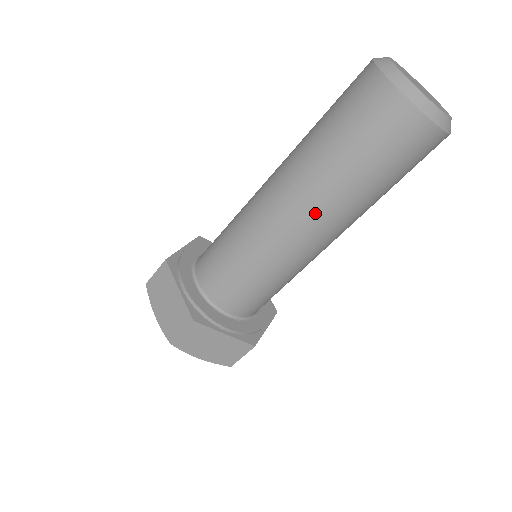
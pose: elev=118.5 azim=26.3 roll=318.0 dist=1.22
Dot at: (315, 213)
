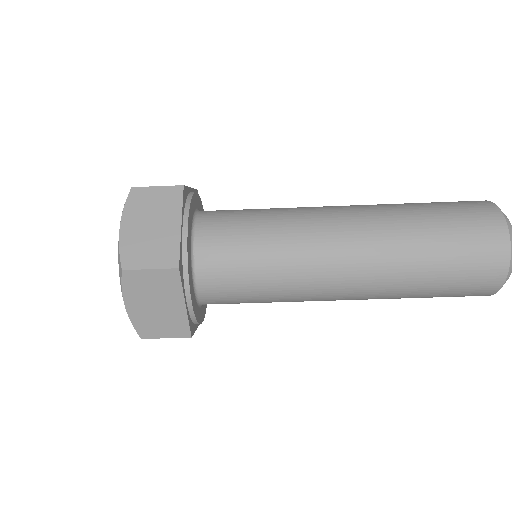
Dot at: (371, 269)
